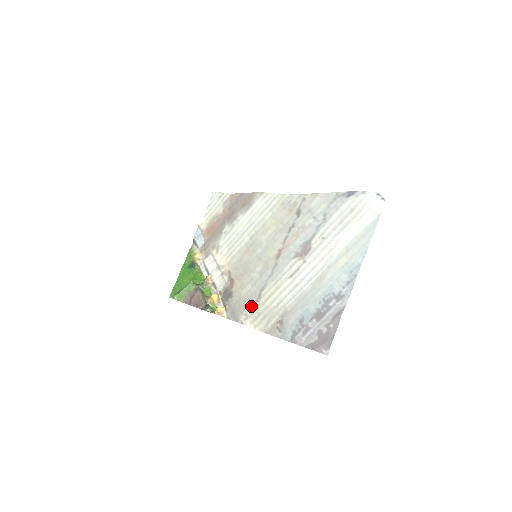
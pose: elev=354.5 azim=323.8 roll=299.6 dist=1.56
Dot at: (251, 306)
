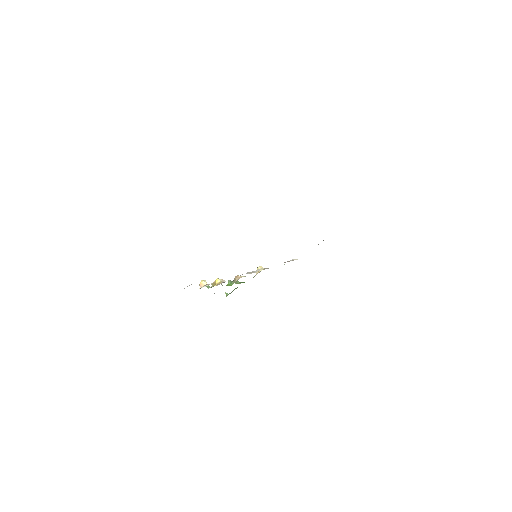
Dot at: occluded
